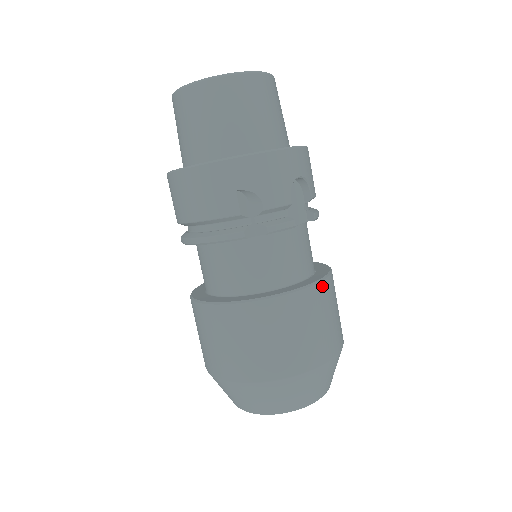
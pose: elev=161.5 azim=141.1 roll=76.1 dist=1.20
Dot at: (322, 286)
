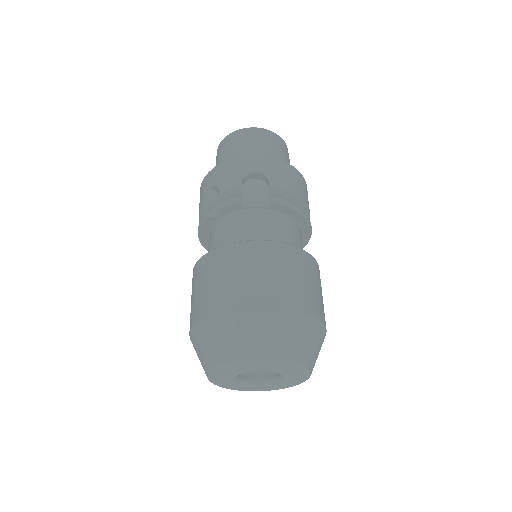
Dot at: (258, 244)
